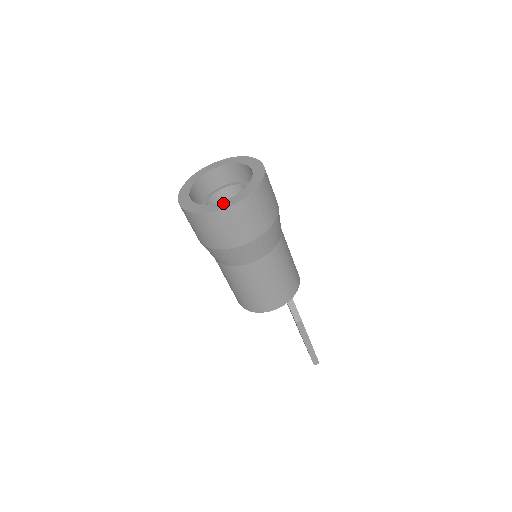
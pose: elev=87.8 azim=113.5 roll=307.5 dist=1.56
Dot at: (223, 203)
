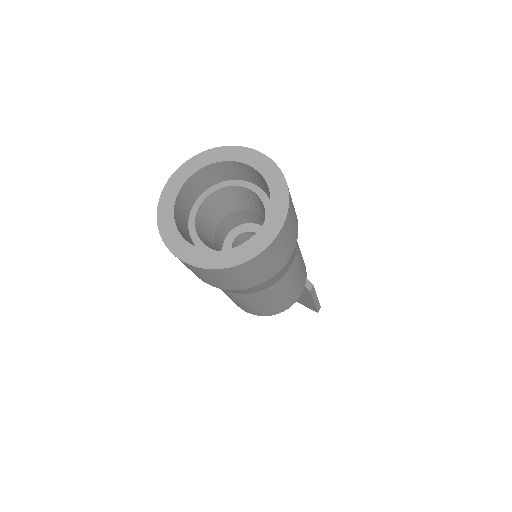
Dot at: (264, 231)
